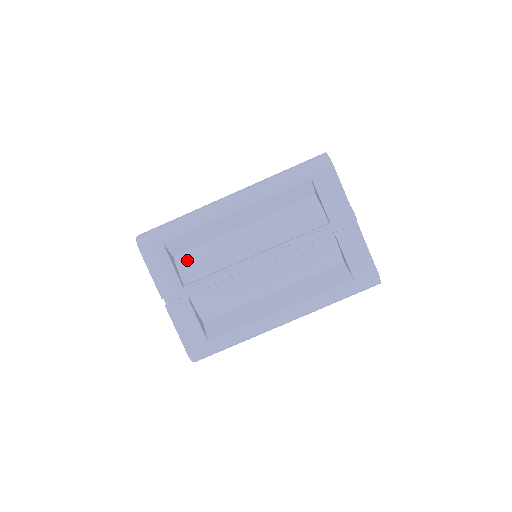
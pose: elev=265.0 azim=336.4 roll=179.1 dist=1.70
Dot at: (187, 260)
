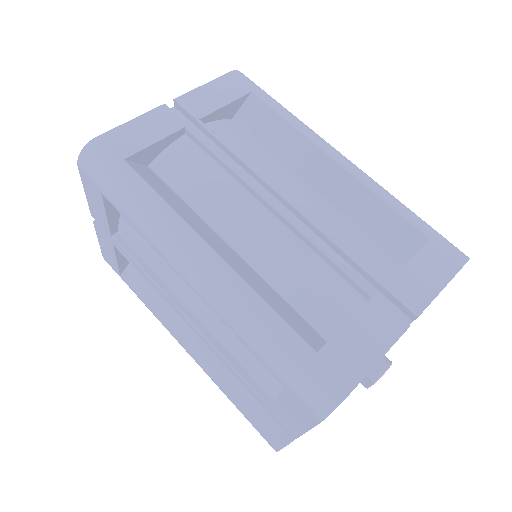
Dot at: occluded
